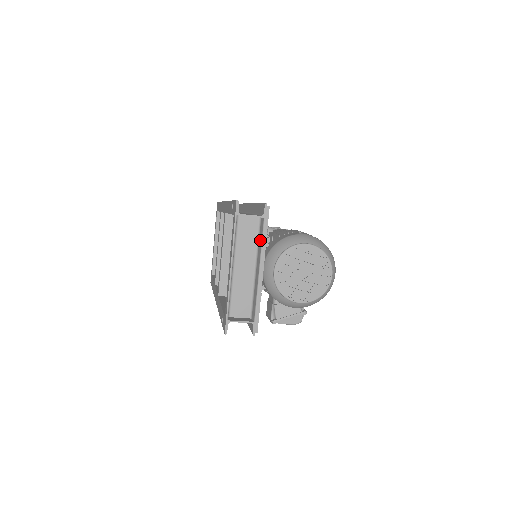
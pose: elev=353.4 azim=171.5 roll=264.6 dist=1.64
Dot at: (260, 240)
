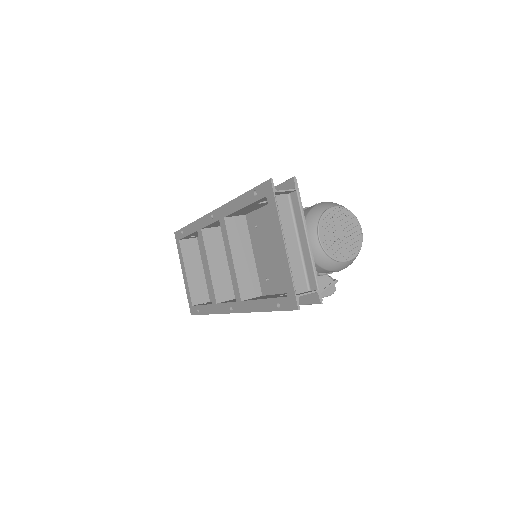
Dot at: (297, 213)
